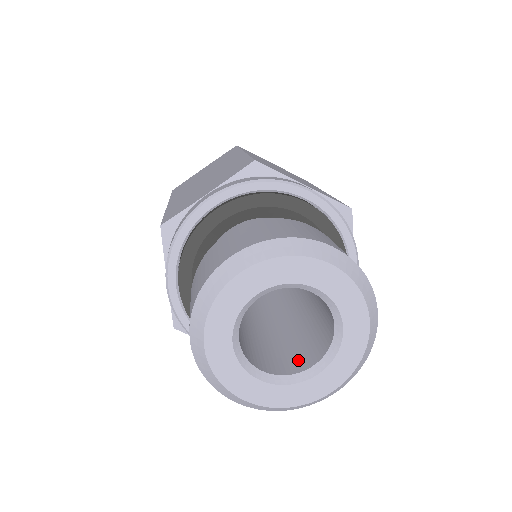
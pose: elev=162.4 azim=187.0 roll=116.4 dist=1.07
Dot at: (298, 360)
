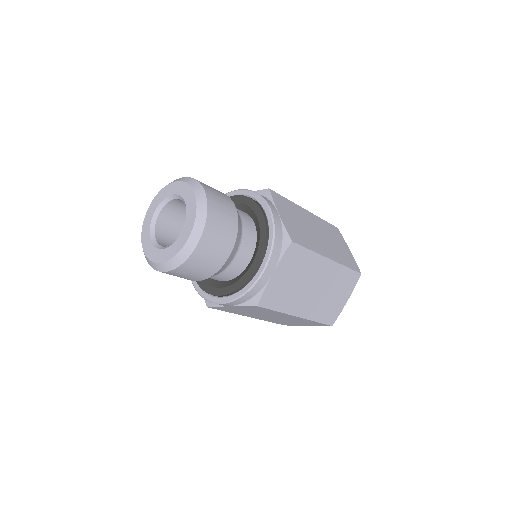
Dot at: occluded
